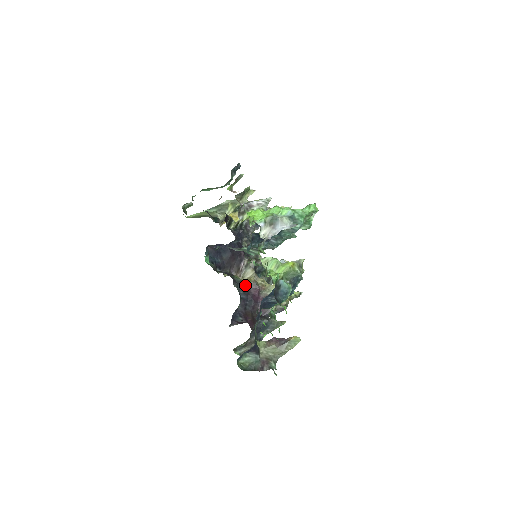
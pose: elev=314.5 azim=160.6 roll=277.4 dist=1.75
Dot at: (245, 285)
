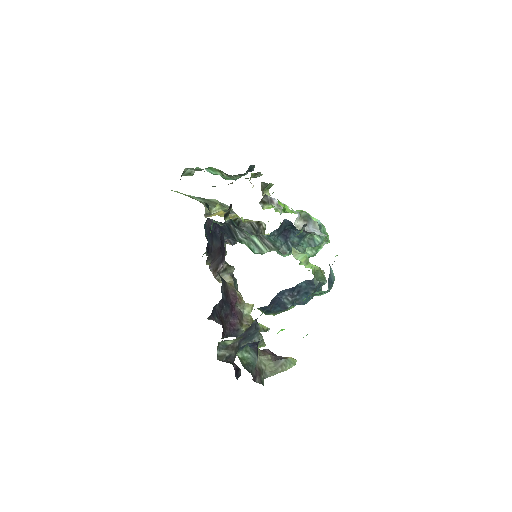
Dot at: (226, 285)
